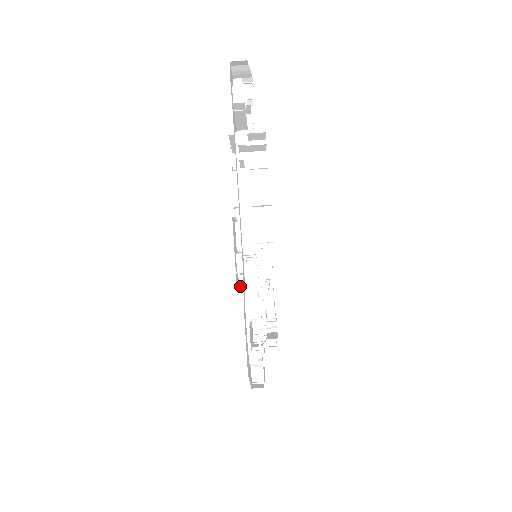
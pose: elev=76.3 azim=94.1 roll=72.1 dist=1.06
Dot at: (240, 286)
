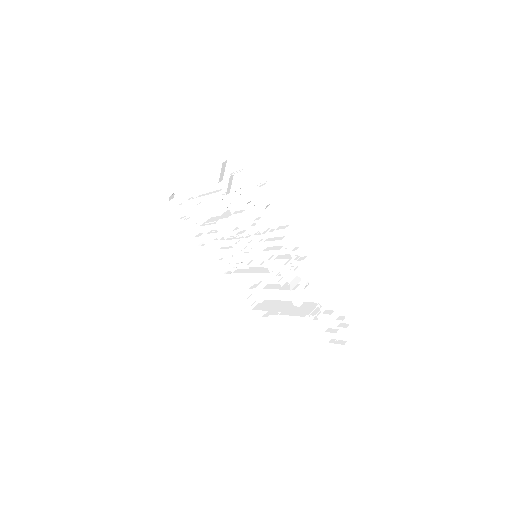
Dot at: occluded
